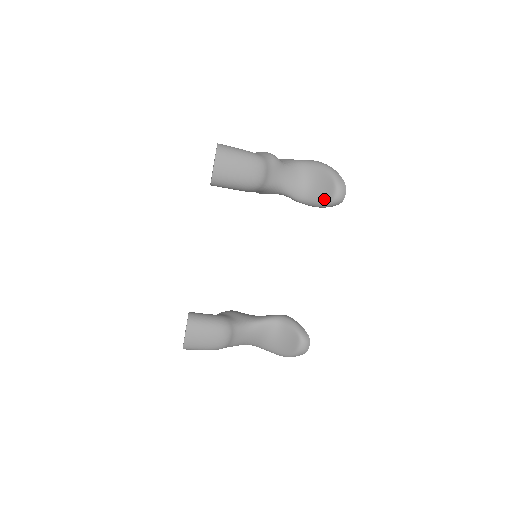
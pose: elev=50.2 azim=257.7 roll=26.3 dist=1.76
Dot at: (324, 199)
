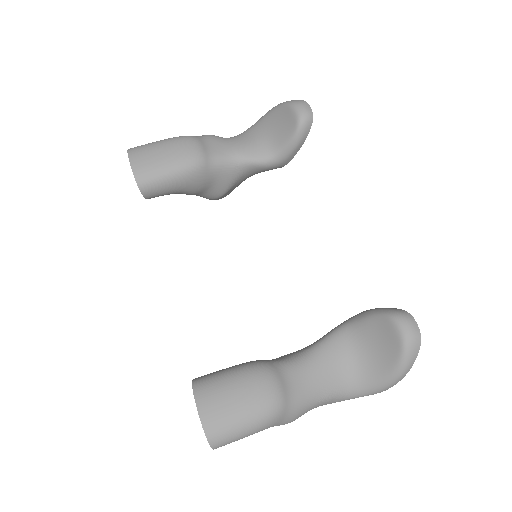
Dot at: (290, 131)
